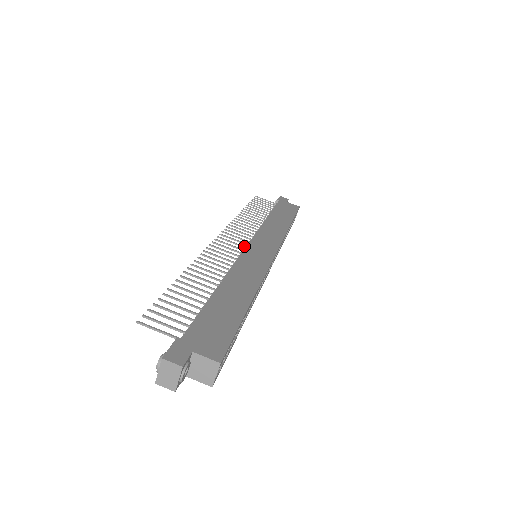
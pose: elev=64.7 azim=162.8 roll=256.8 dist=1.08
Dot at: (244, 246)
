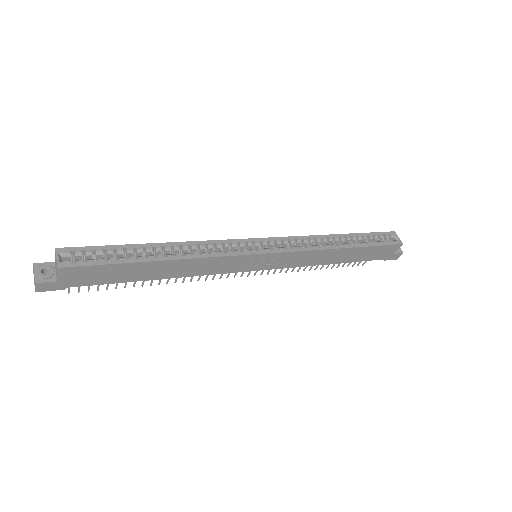
Dot at: occluded
